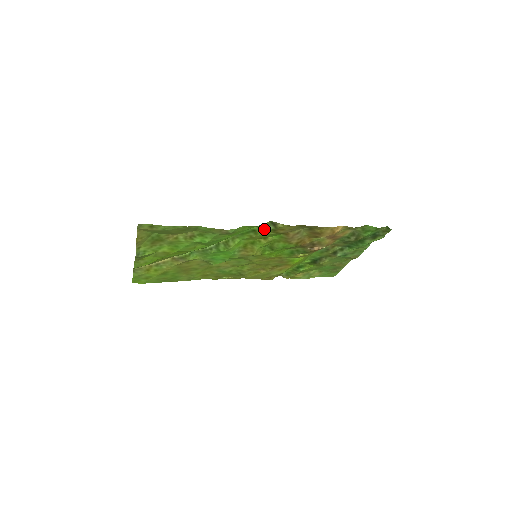
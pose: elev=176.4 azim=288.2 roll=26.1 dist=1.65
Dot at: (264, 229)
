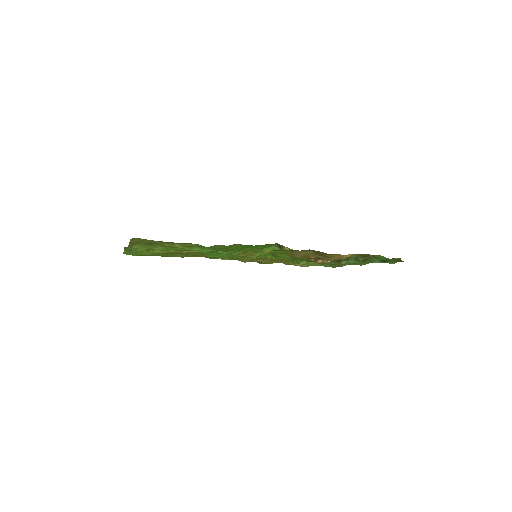
Dot at: (269, 247)
